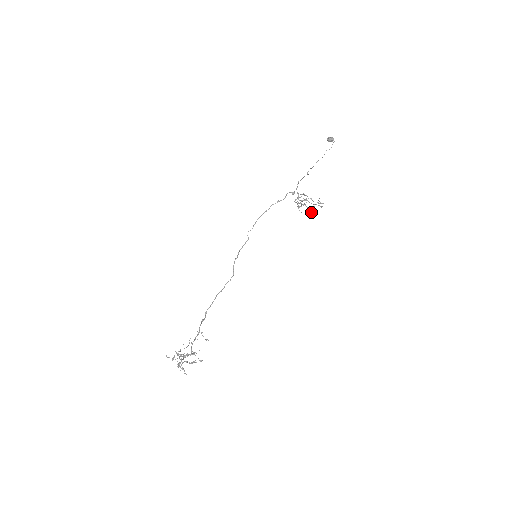
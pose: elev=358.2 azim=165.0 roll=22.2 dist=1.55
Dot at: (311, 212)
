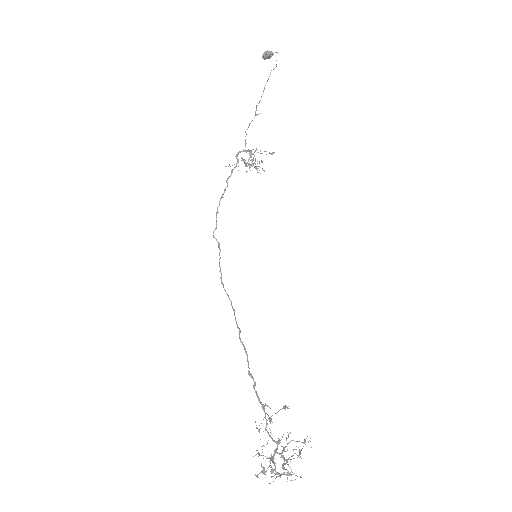
Dot at: occluded
